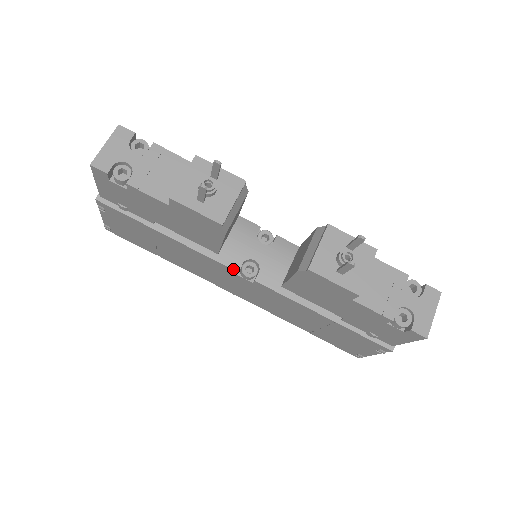
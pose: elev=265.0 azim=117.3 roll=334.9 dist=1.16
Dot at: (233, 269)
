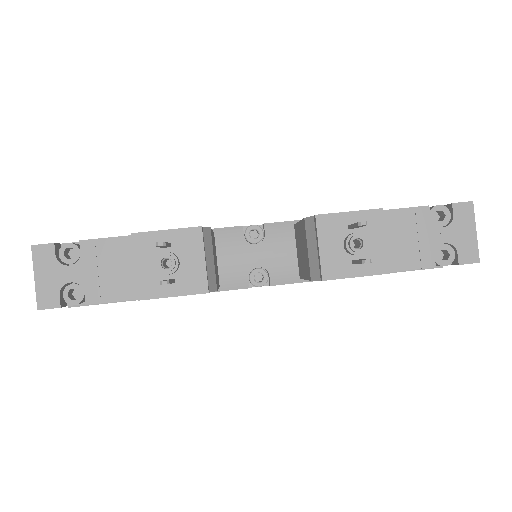
Dot at: (243, 288)
